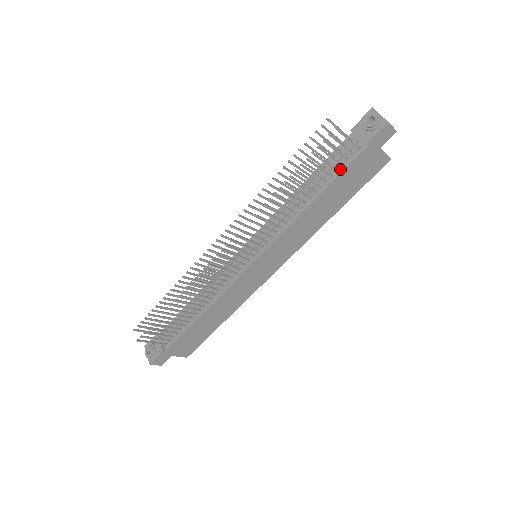
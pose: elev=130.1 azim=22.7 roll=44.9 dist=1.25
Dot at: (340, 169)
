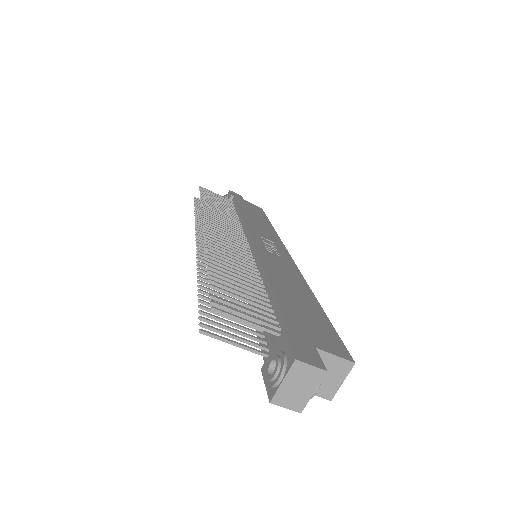
Dot at: (261, 335)
